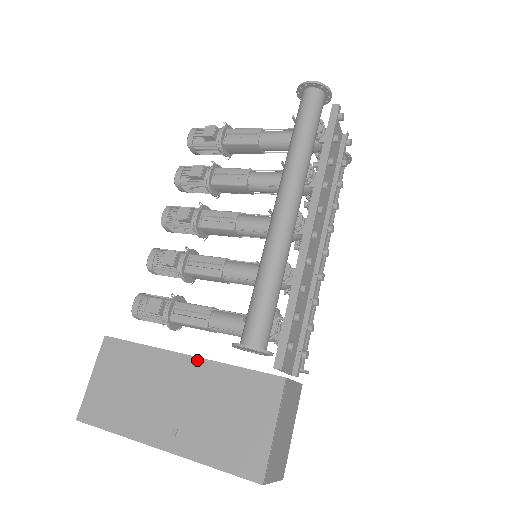
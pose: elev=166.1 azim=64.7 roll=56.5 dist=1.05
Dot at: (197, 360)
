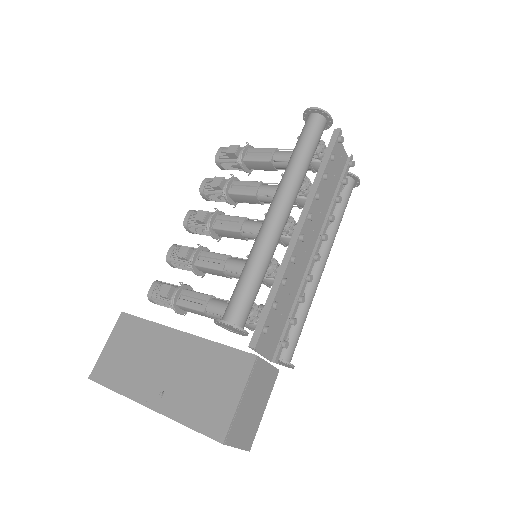
Dot at: (189, 336)
